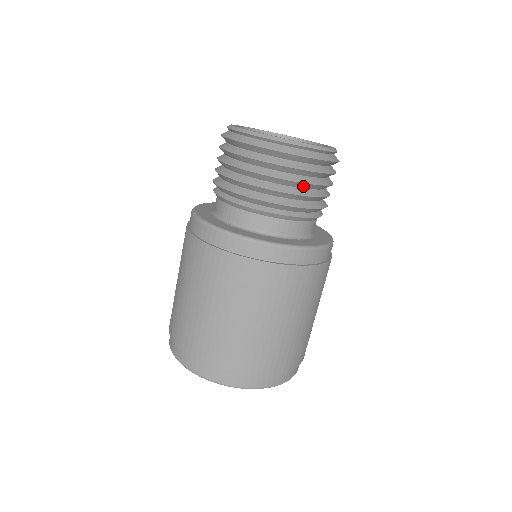
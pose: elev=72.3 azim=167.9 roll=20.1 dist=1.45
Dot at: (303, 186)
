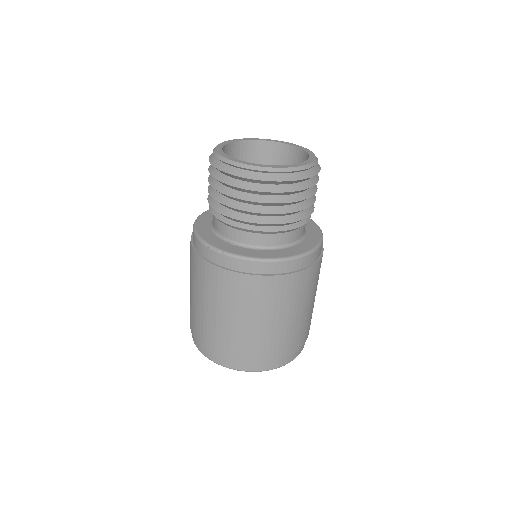
Dot at: (284, 204)
